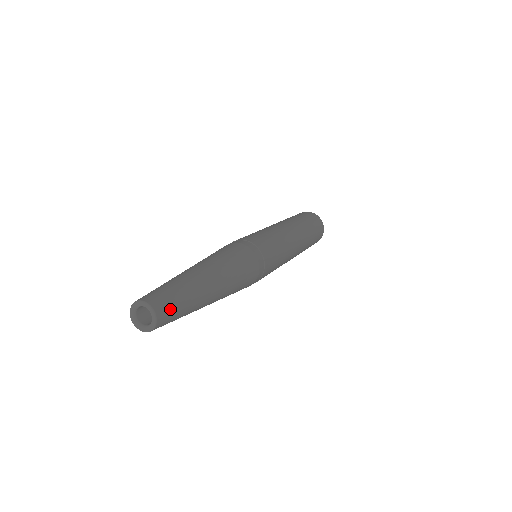
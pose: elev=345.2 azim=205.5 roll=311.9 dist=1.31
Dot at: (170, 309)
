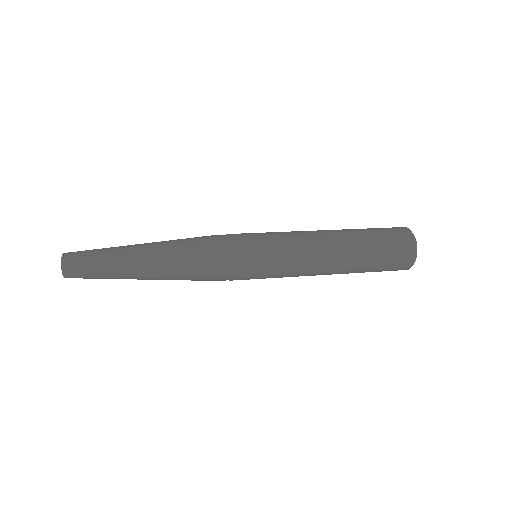
Dot at: (78, 262)
